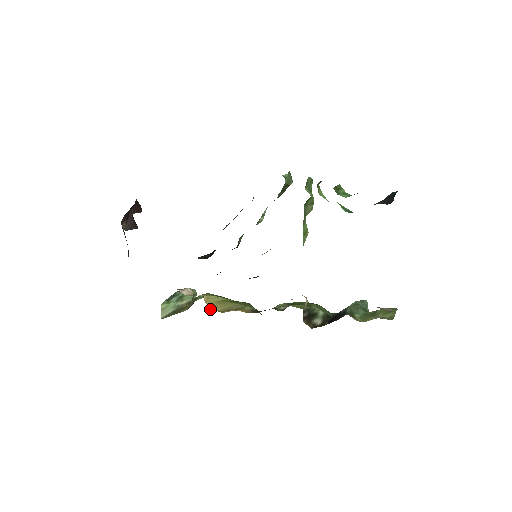
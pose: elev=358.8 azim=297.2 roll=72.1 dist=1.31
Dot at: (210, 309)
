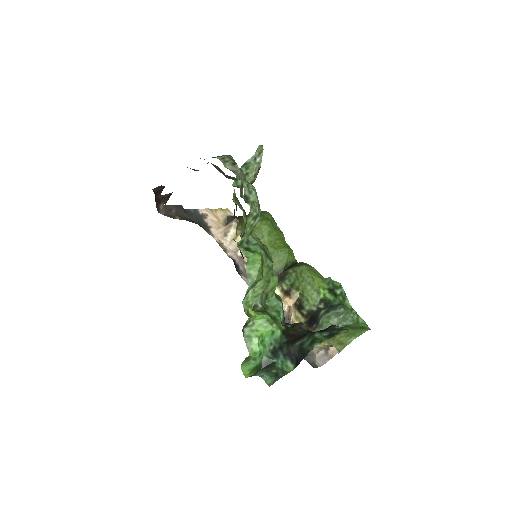
Dot at: occluded
